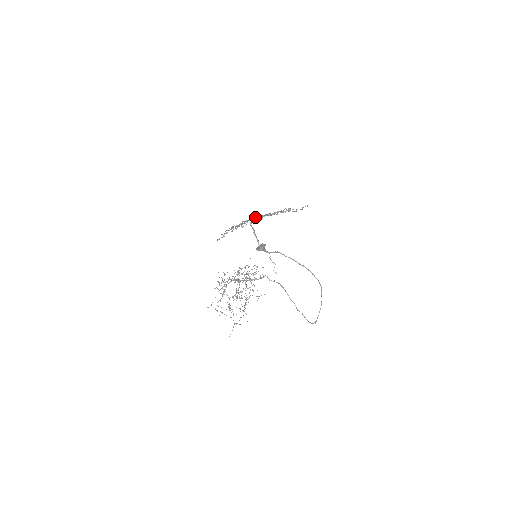
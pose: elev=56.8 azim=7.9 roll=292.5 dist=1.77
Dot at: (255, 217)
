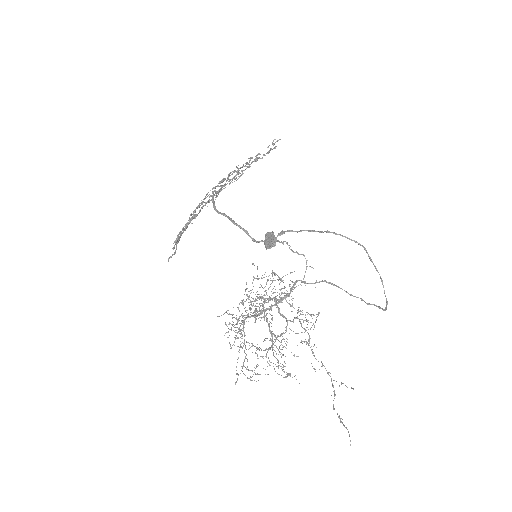
Dot at: (213, 195)
